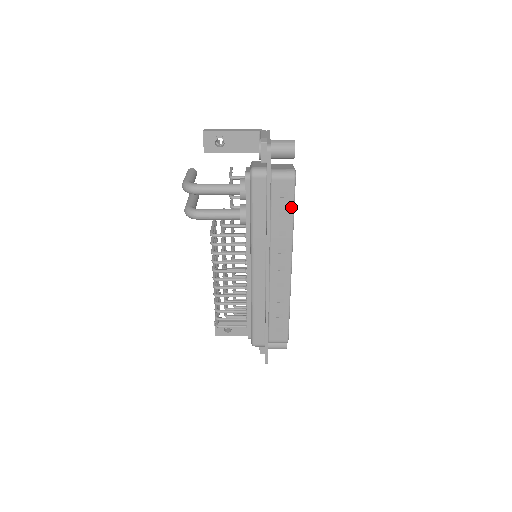
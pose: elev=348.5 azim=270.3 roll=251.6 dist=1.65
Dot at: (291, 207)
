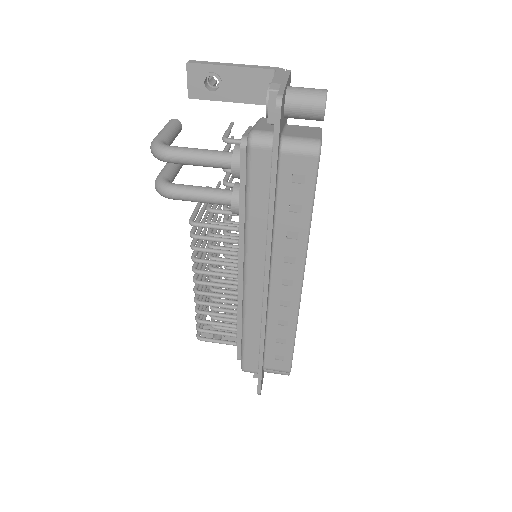
Dot at: (309, 199)
